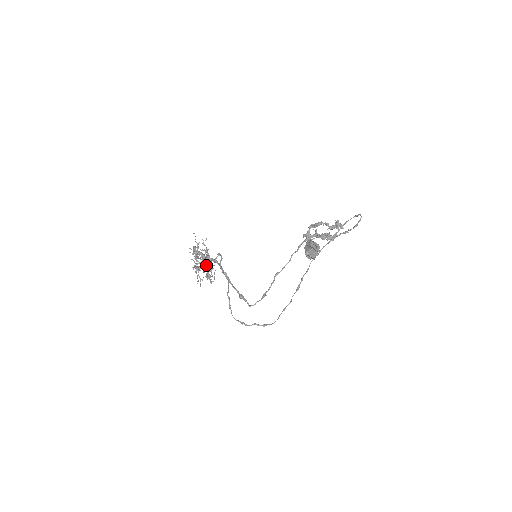
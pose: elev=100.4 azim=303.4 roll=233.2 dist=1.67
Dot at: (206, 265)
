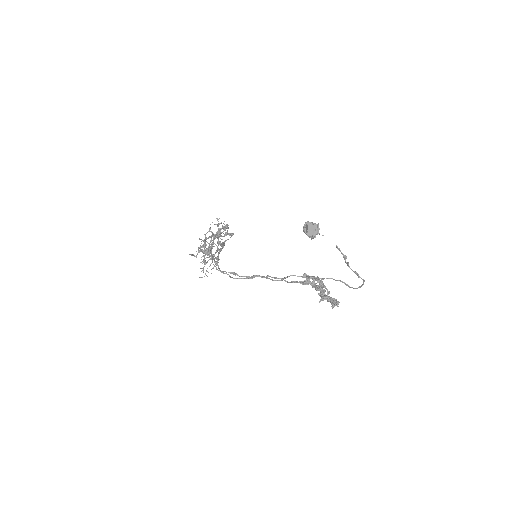
Dot at: occluded
